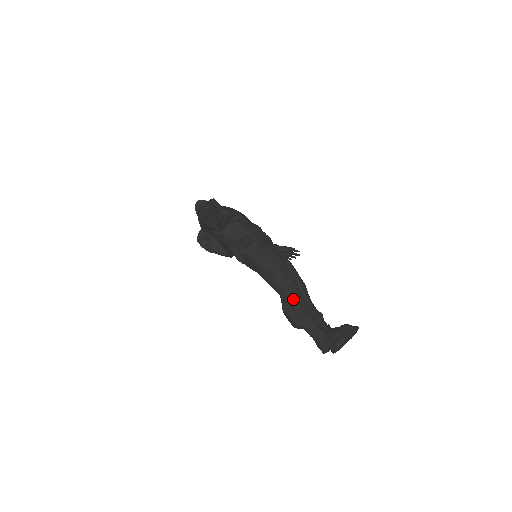
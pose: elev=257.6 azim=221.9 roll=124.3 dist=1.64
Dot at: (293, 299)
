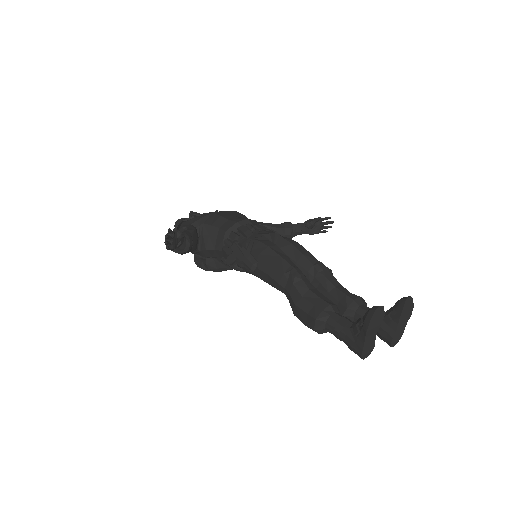
Dot at: (299, 297)
